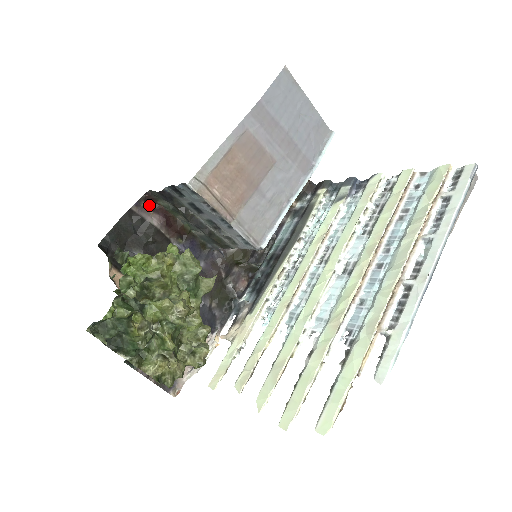
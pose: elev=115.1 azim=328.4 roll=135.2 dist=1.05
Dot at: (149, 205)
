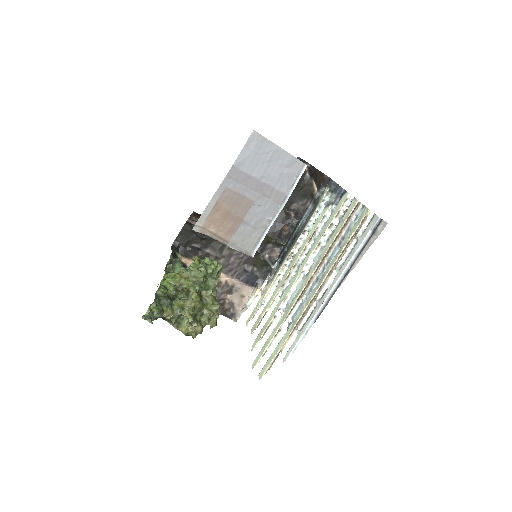
Dot at: (198, 217)
